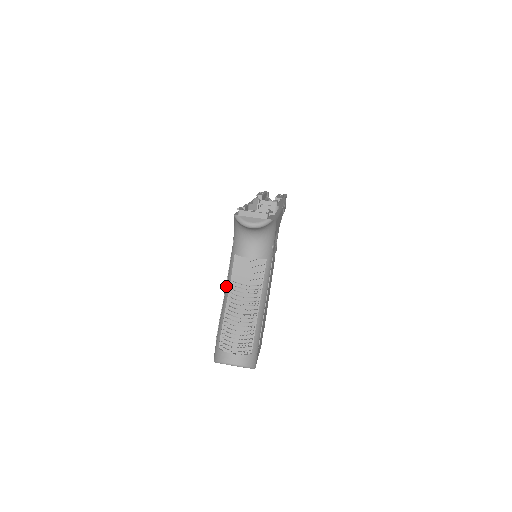
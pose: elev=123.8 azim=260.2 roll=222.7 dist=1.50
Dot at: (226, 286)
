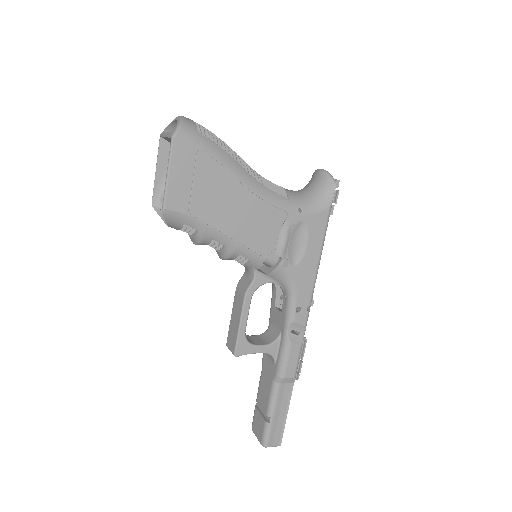
Dot at: occluded
